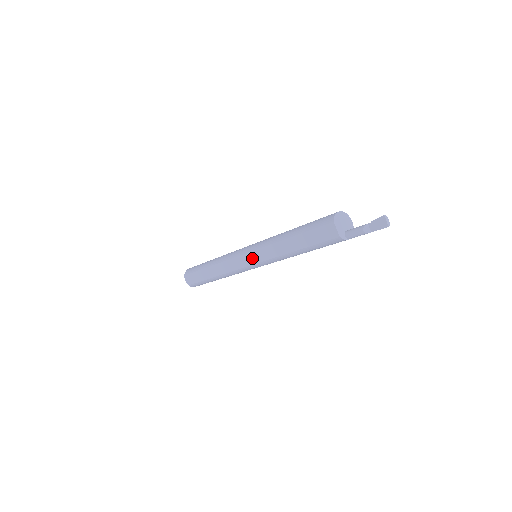
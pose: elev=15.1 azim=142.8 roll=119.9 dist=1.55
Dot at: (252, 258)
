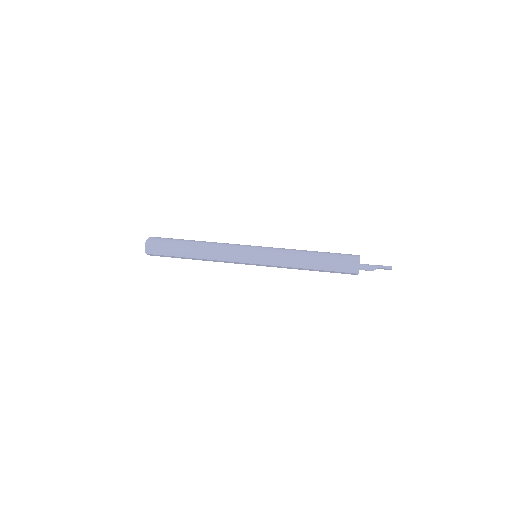
Dot at: (260, 265)
